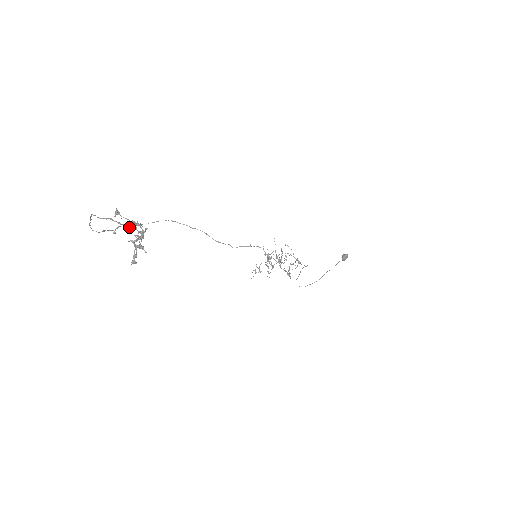
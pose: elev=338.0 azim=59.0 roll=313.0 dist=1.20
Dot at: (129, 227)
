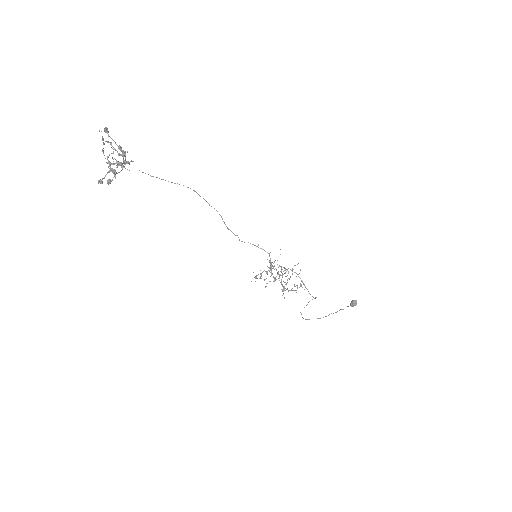
Dot at: (118, 154)
